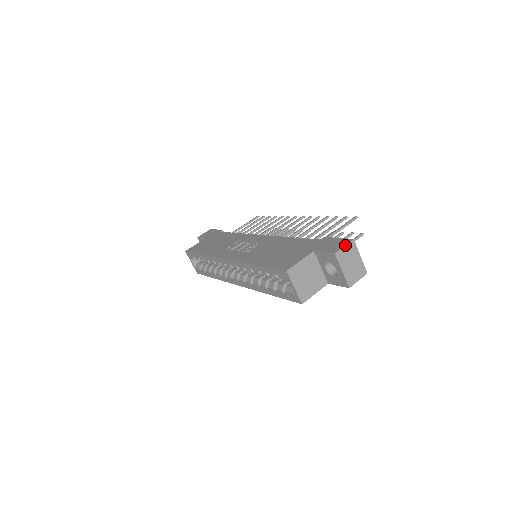
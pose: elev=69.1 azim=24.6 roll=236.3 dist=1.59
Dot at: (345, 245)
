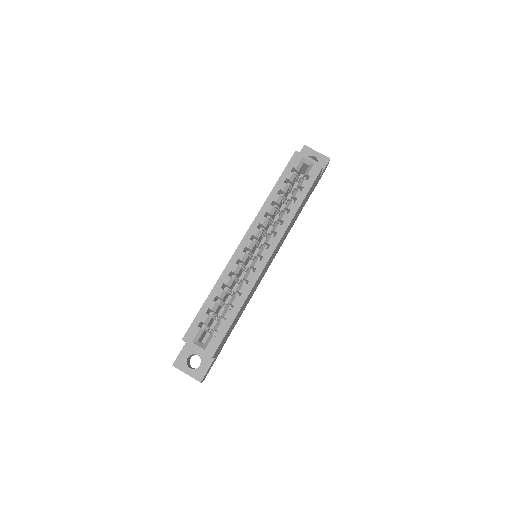
Dot at: occluded
